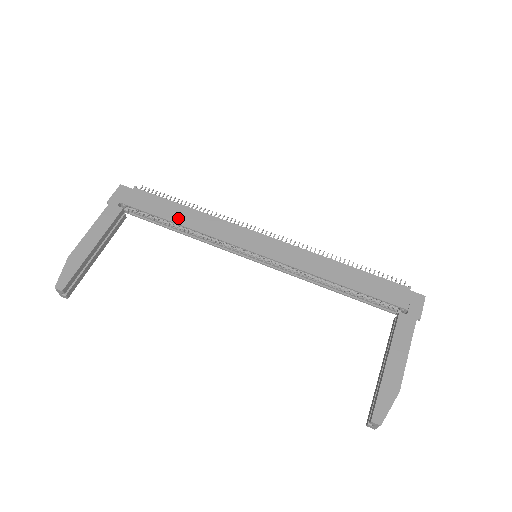
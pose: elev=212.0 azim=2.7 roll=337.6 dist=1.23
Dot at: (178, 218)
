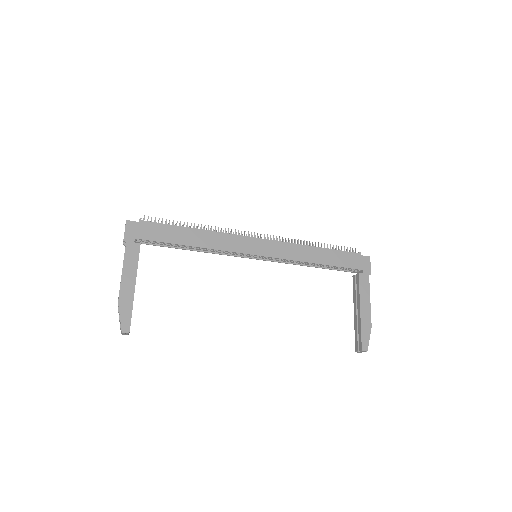
Dot at: (189, 241)
